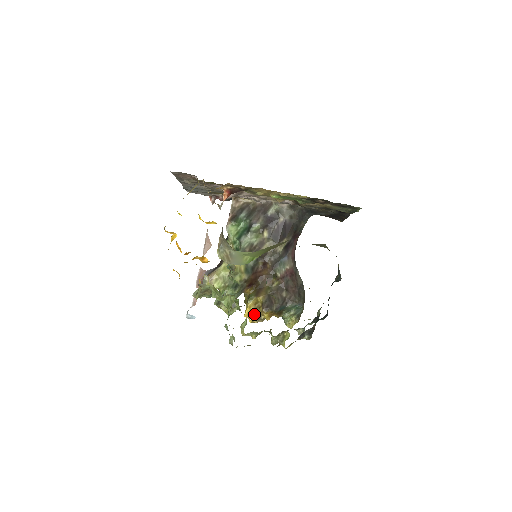
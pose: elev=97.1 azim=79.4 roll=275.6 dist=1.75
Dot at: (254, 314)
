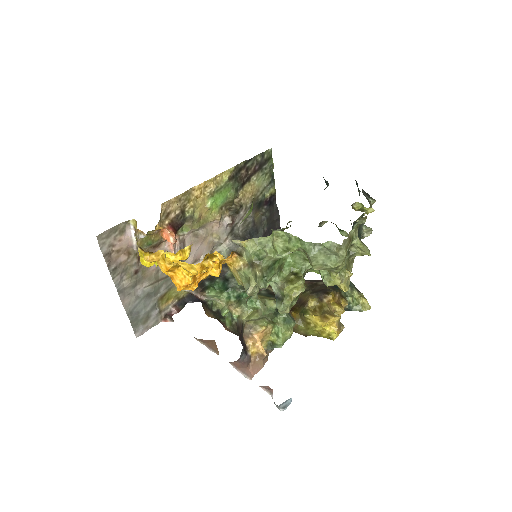
Dot at: (326, 313)
